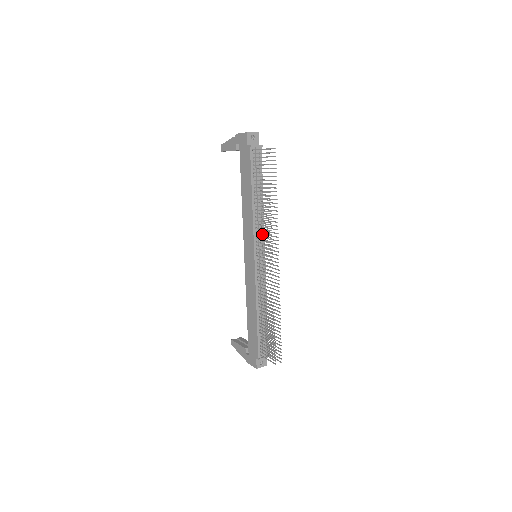
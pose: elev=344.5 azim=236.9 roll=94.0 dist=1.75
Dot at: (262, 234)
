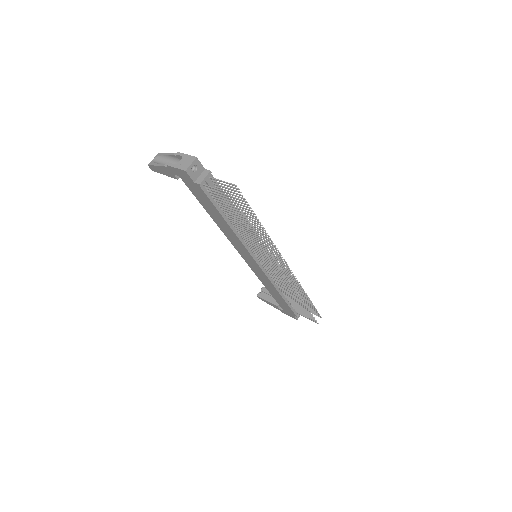
Dot at: occluded
